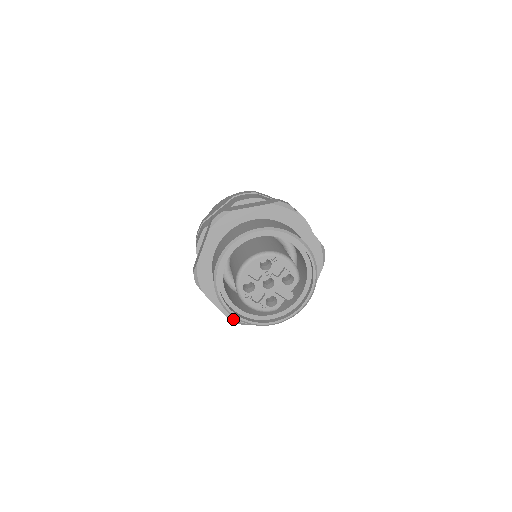
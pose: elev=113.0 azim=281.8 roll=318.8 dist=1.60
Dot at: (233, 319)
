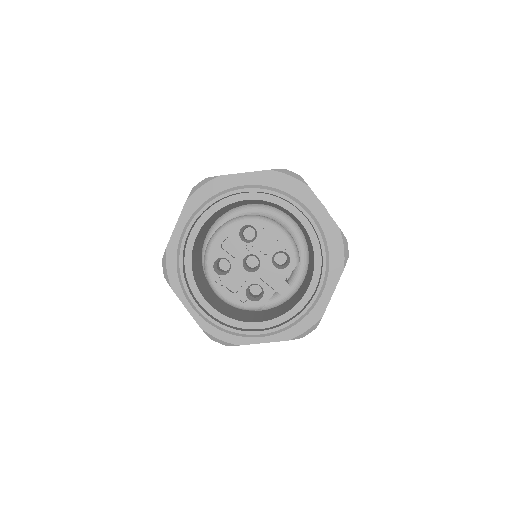
Dot at: (211, 334)
